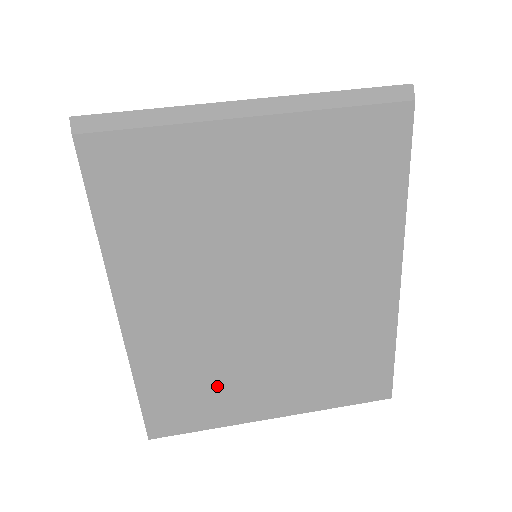
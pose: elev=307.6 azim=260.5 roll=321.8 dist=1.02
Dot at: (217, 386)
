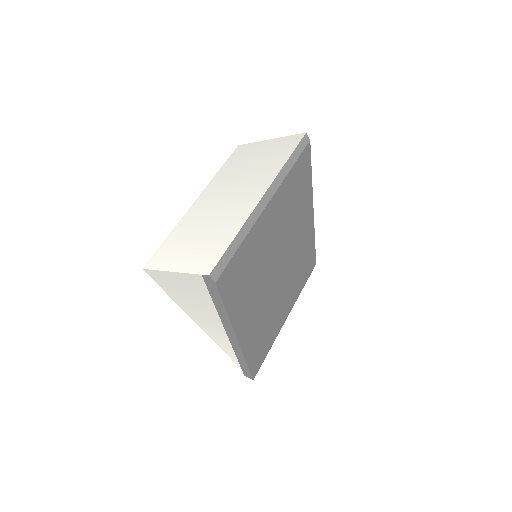
Dot at: (270, 328)
